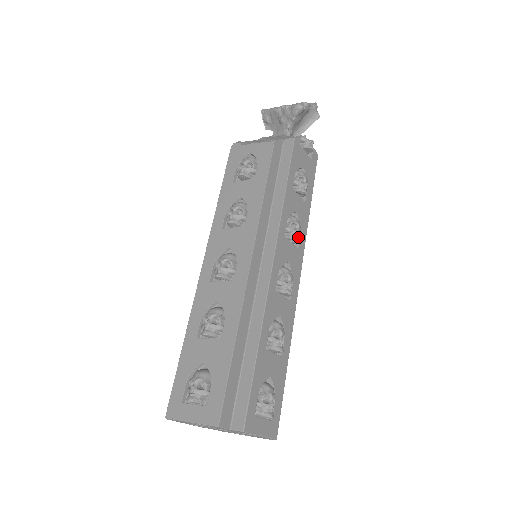
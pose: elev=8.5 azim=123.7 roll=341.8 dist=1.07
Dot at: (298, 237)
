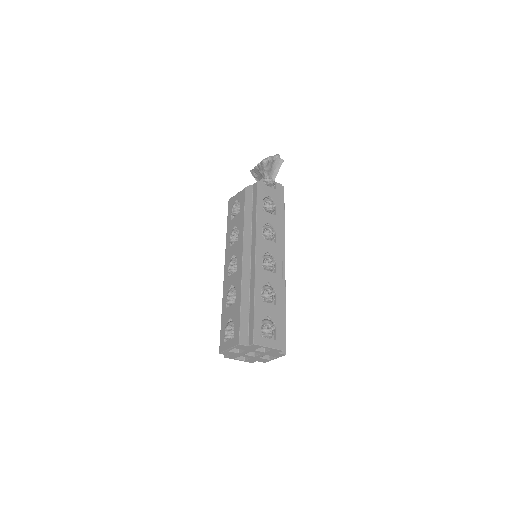
Dot at: (271, 236)
